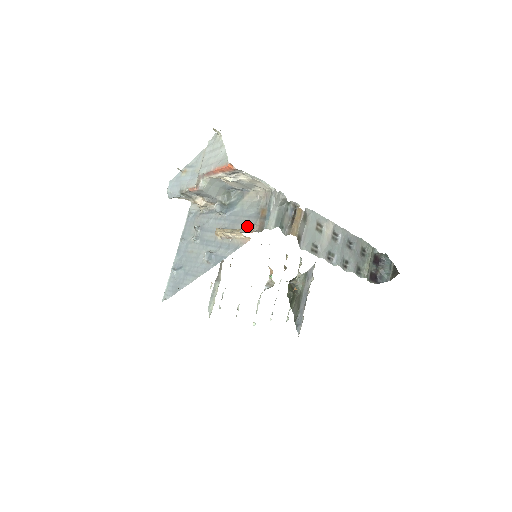
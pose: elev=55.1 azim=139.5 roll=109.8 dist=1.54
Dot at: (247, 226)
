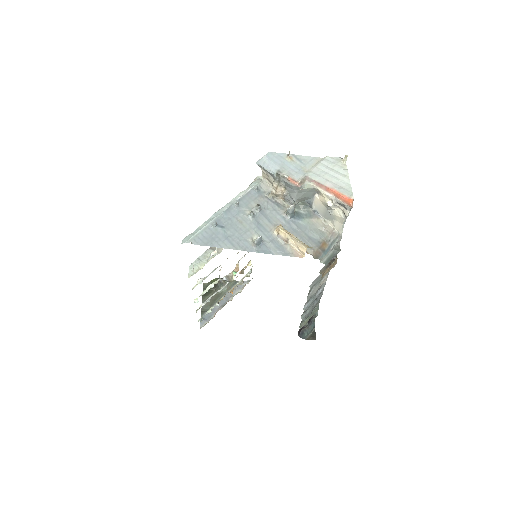
Dot at: occluded
